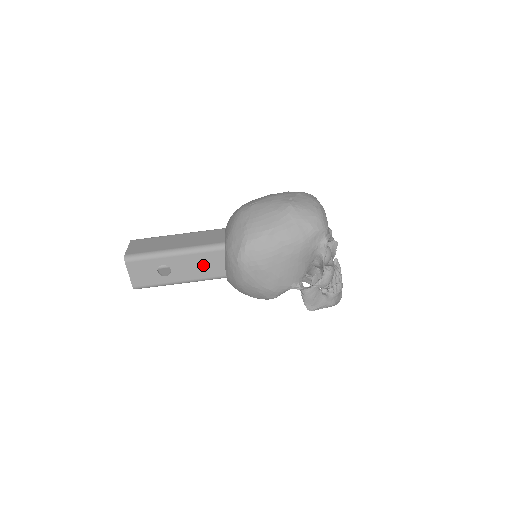
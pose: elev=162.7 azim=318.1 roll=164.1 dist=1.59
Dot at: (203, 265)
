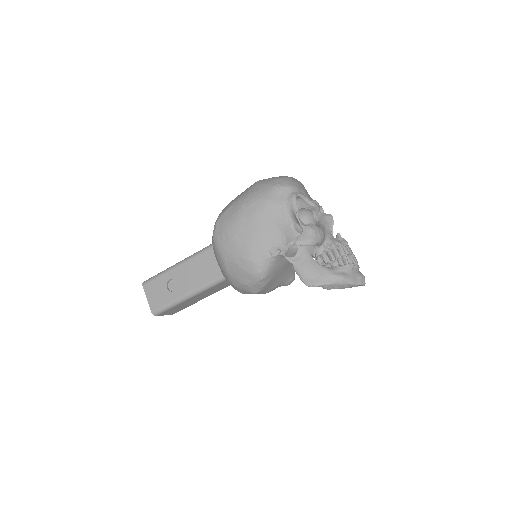
Dot at: (201, 269)
